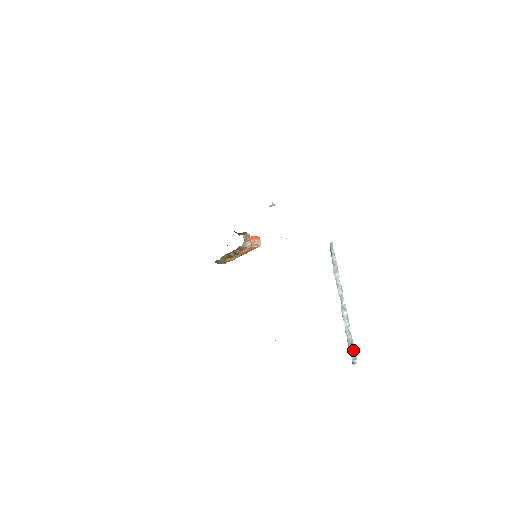
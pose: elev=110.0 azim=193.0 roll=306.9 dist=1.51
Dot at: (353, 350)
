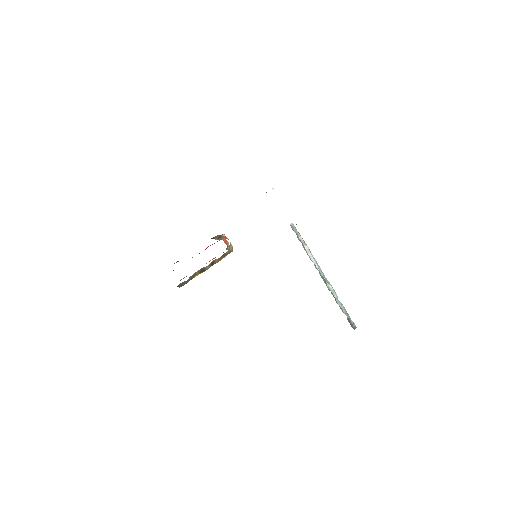
Dot at: (349, 316)
